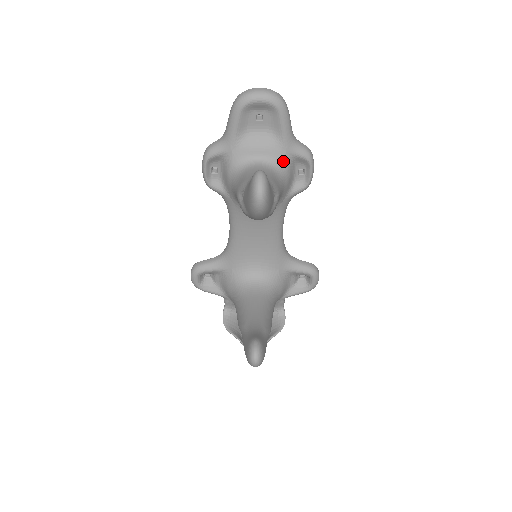
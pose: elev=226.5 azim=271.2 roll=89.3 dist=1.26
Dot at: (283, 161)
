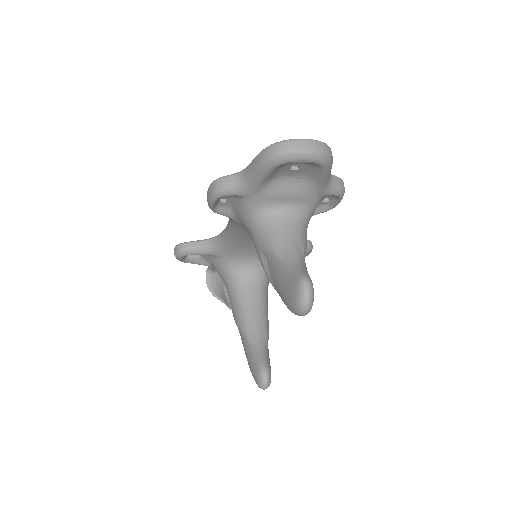
Dot at: (313, 204)
